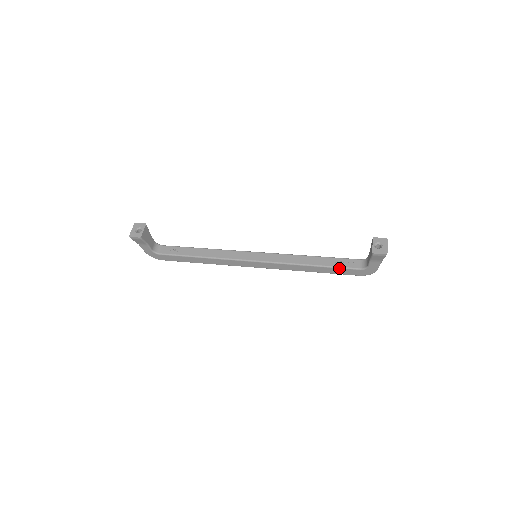
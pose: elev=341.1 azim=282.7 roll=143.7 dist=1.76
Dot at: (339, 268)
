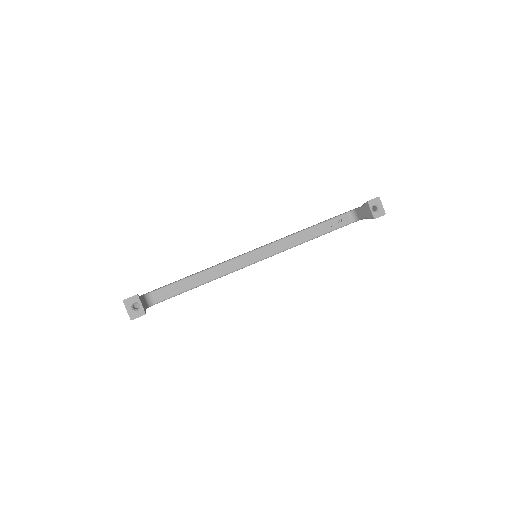
Dot at: occluded
